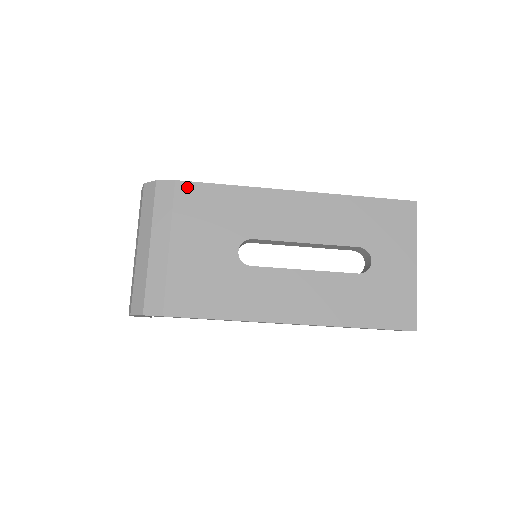
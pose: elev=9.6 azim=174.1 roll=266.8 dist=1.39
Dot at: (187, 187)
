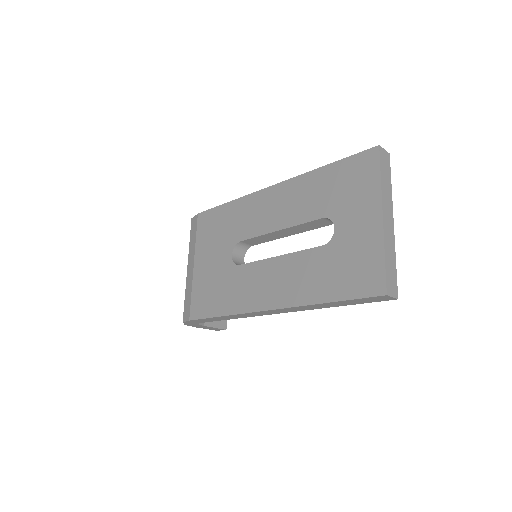
Dot at: (204, 216)
